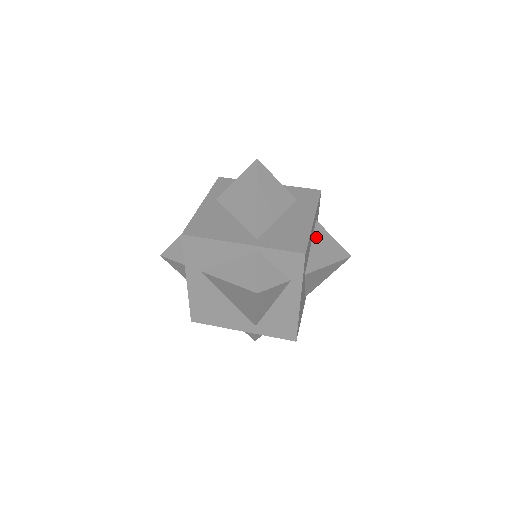
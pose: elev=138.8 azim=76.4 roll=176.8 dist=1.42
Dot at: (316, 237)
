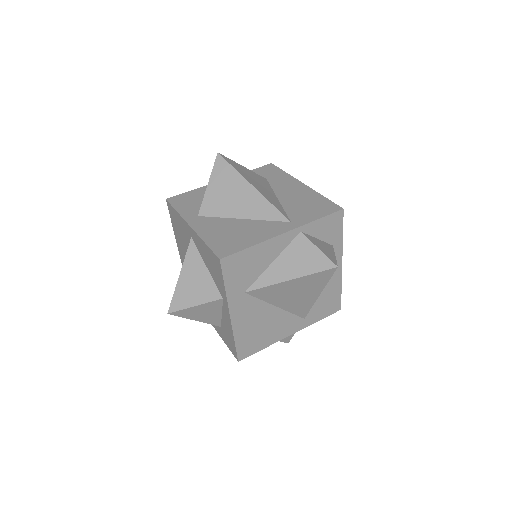
Dot at: occluded
